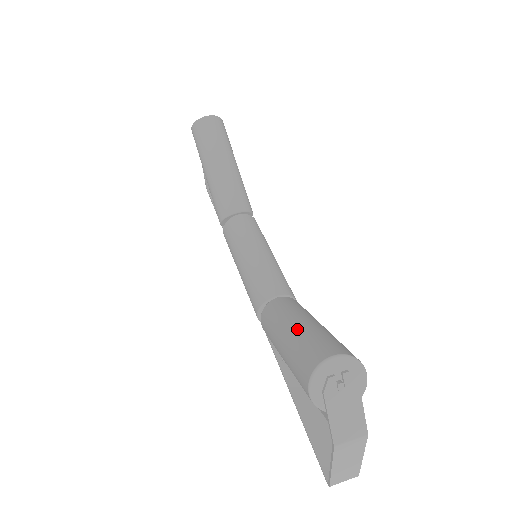
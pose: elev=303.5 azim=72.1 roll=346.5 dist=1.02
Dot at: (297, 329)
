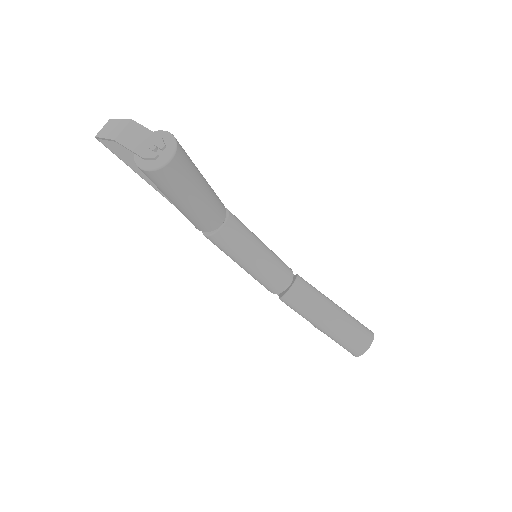
Dot at: (335, 326)
